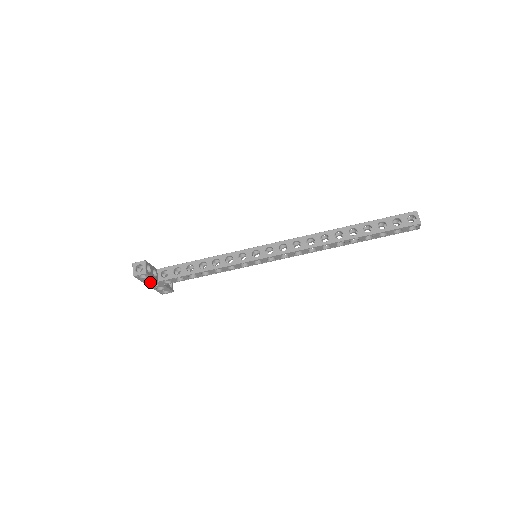
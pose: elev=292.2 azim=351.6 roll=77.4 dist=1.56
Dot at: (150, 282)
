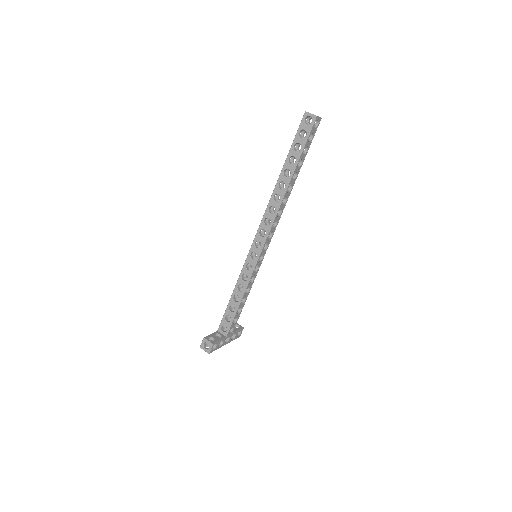
Dot at: (223, 343)
